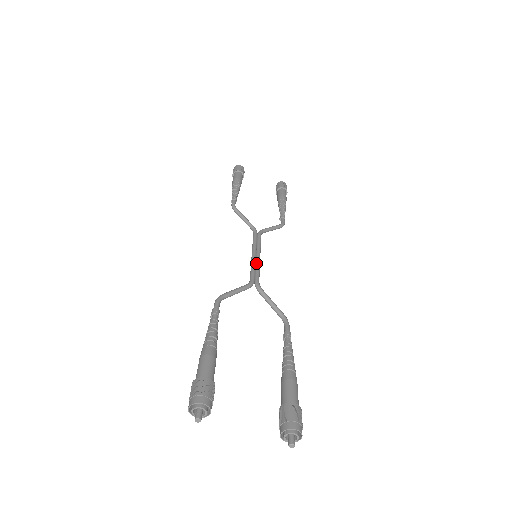
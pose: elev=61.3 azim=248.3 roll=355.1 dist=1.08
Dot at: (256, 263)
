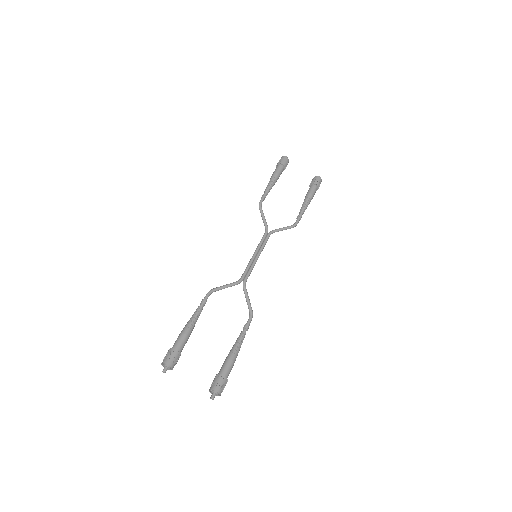
Dot at: (252, 263)
